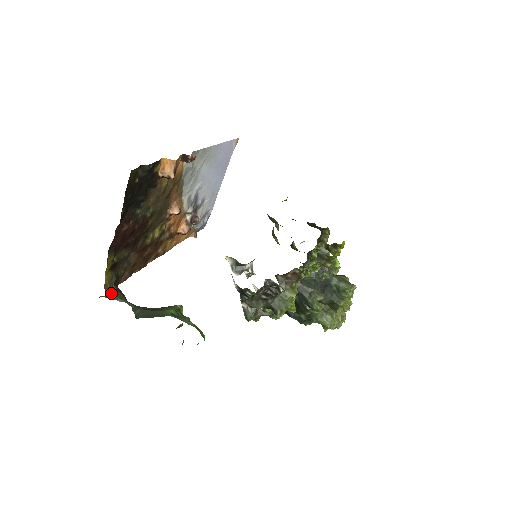
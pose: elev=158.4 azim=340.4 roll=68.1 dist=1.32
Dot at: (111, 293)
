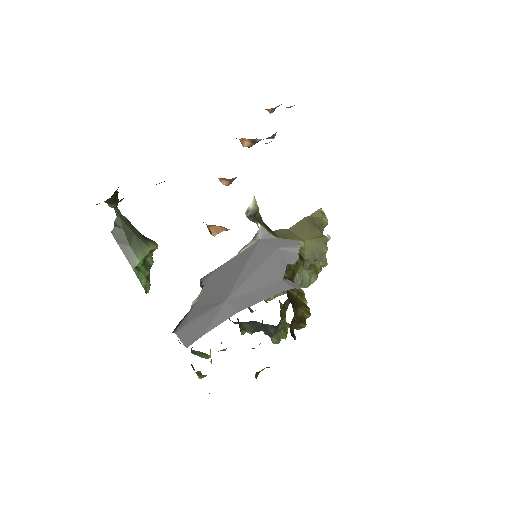
Dot at: (104, 201)
